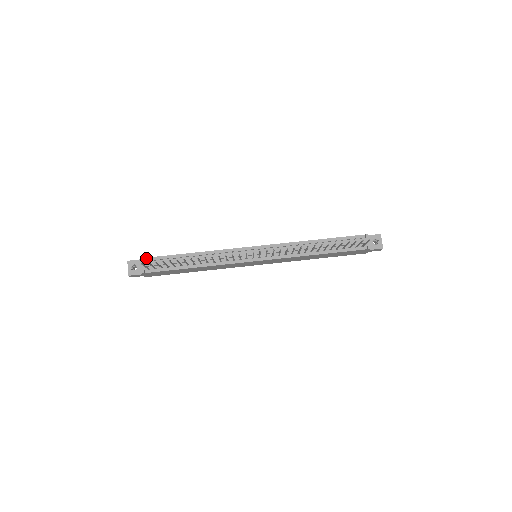
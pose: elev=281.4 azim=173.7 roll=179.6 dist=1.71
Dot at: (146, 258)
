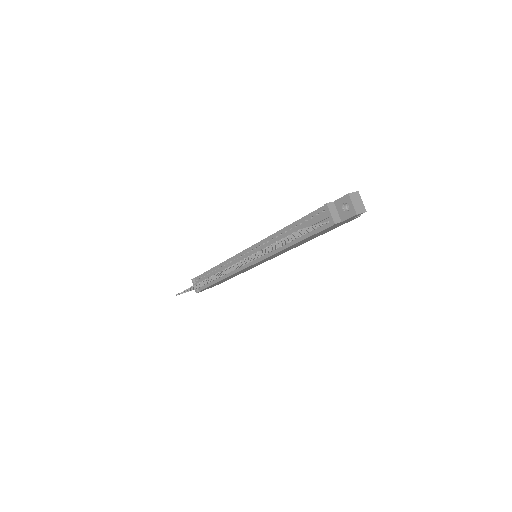
Dot at: (195, 278)
